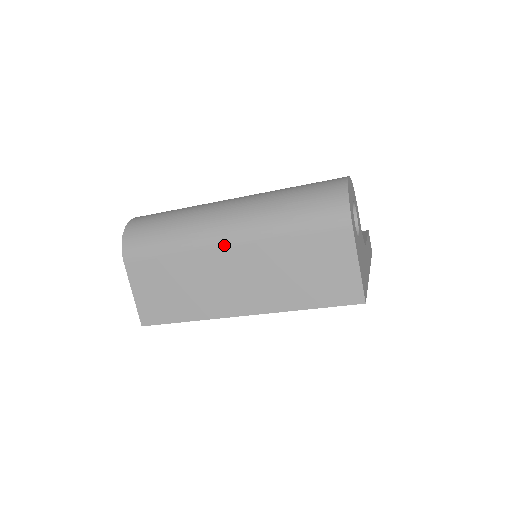
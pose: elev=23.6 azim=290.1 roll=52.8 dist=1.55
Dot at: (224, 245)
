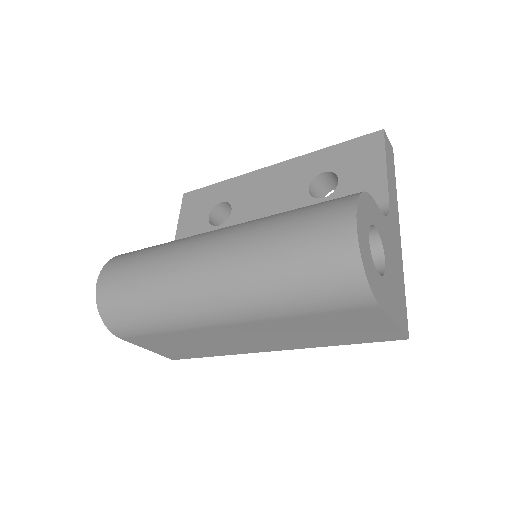
Dot at: (223, 325)
